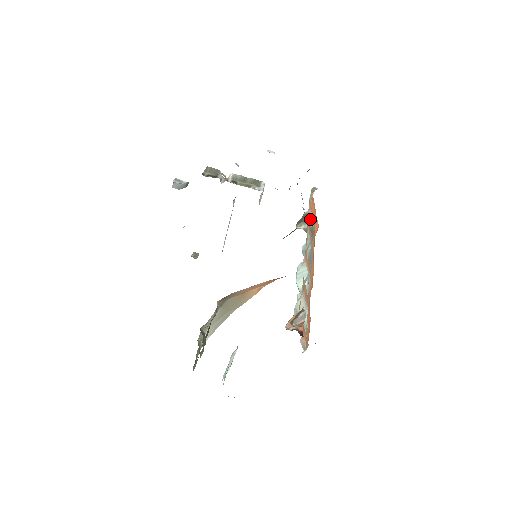
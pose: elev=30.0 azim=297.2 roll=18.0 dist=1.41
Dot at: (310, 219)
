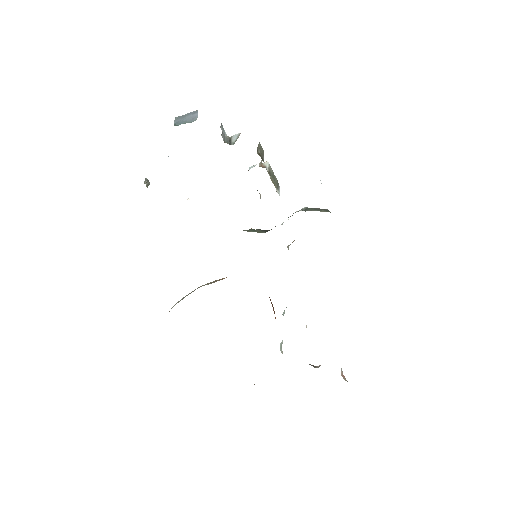
Dot at: occluded
